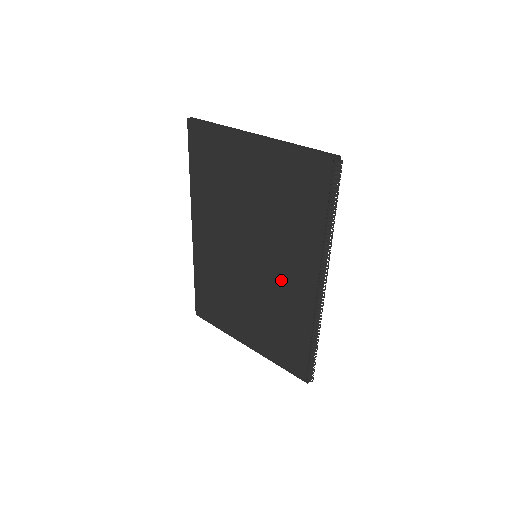
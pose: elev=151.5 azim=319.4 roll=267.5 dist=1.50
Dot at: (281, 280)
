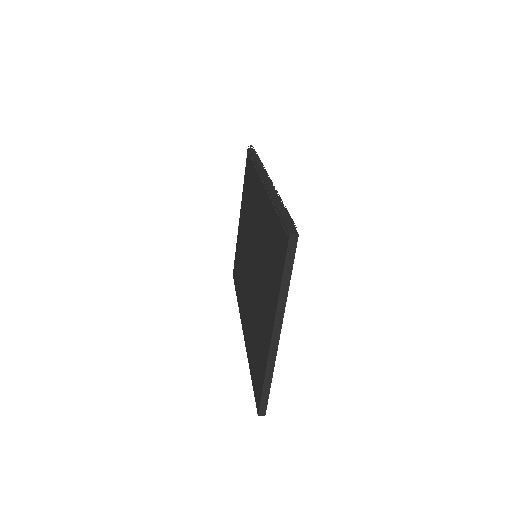
Dot at: (259, 228)
